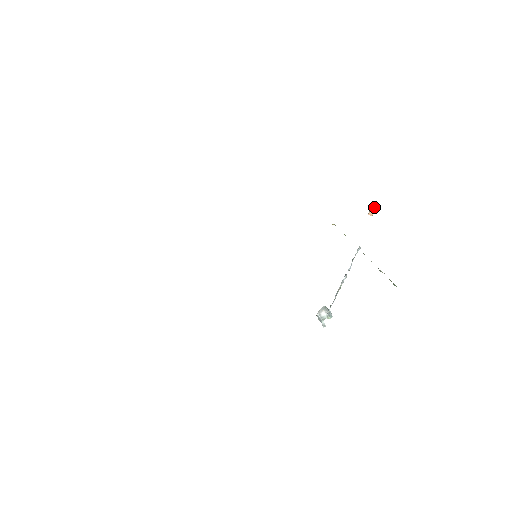
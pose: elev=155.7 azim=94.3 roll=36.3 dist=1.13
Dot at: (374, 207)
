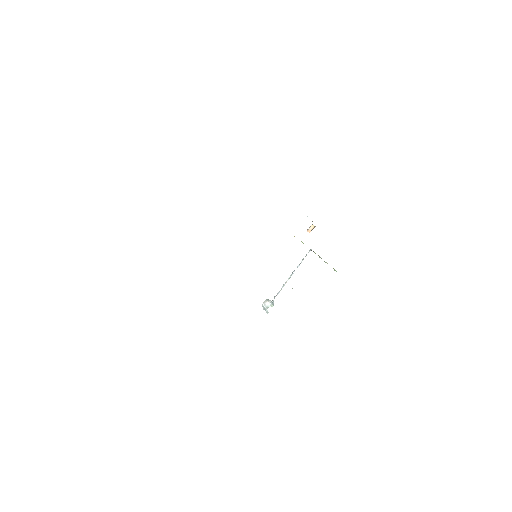
Dot at: (312, 227)
